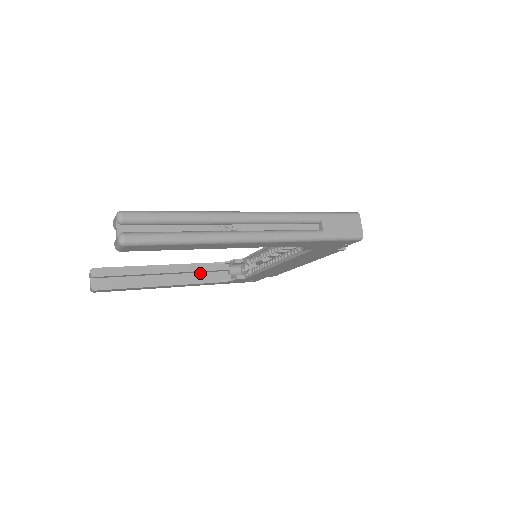
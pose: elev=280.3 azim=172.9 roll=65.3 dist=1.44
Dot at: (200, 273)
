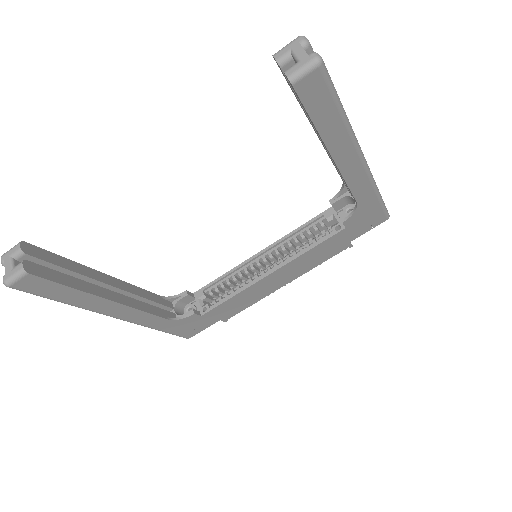
Dot at: occluded
